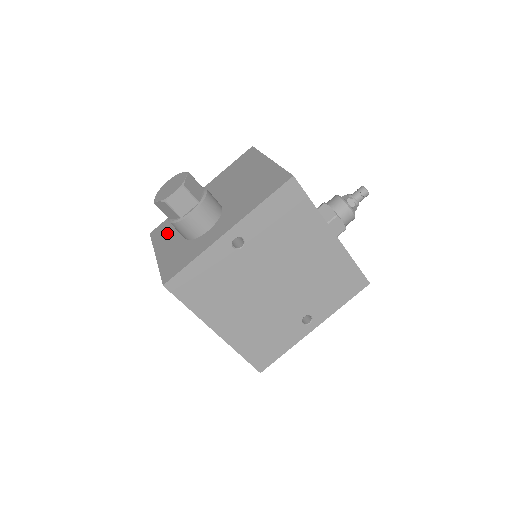
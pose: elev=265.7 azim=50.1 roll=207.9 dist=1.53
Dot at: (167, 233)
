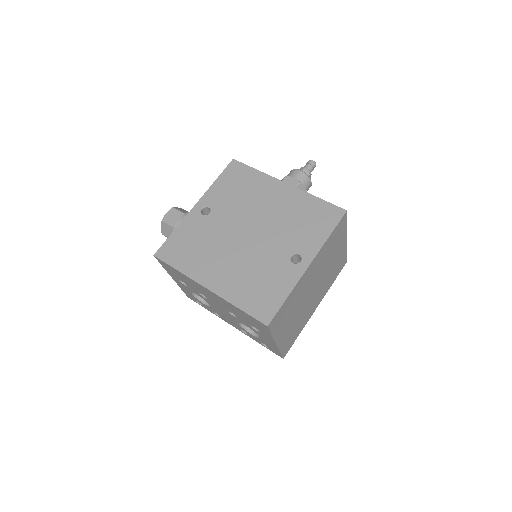
Dot at: occluded
